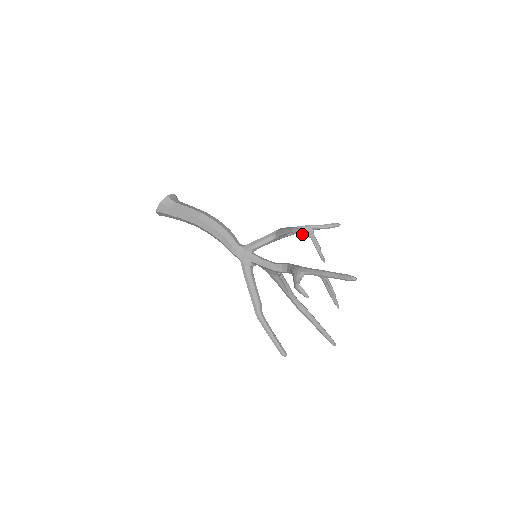
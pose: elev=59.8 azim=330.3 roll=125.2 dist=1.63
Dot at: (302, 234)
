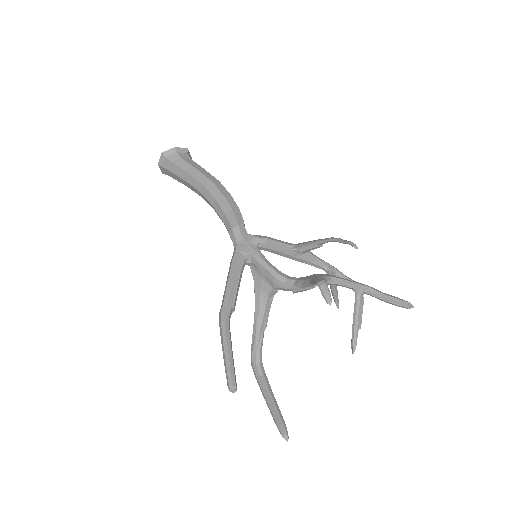
Dot at: (347, 241)
